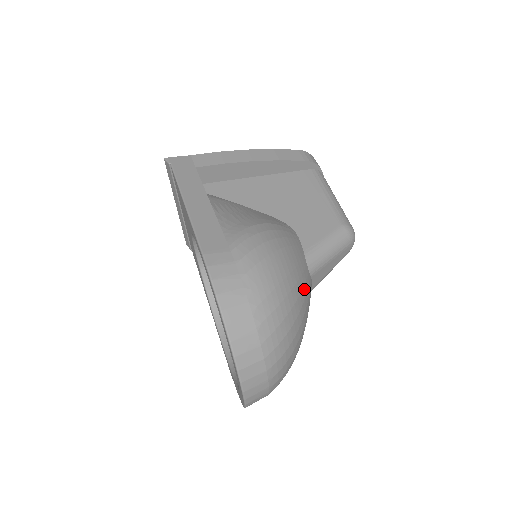
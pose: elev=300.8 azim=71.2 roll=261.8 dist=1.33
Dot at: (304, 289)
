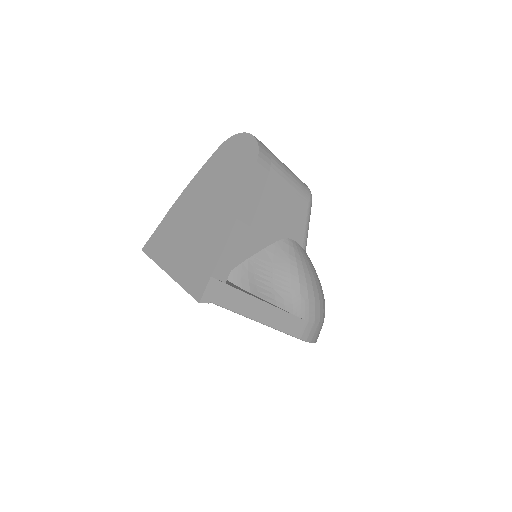
Dot at: occluded
